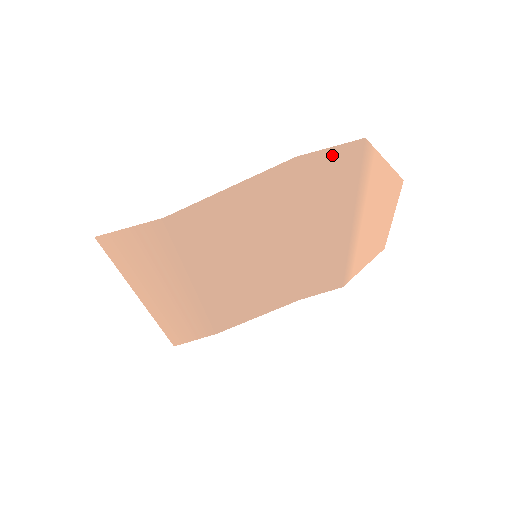
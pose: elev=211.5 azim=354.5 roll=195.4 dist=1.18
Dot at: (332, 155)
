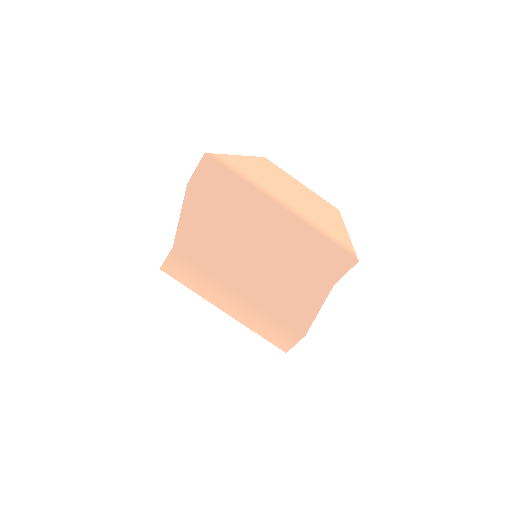
Dot at: (202, 172)
